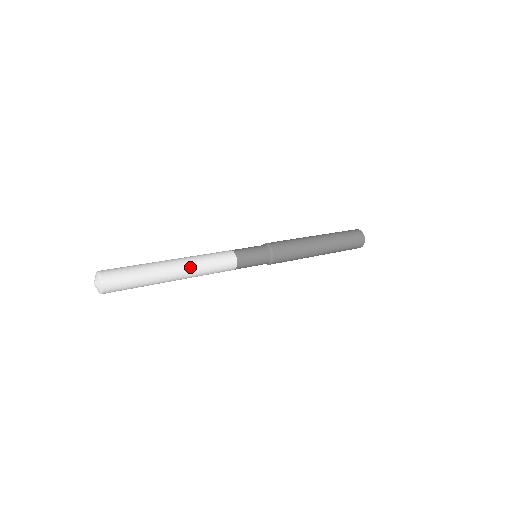
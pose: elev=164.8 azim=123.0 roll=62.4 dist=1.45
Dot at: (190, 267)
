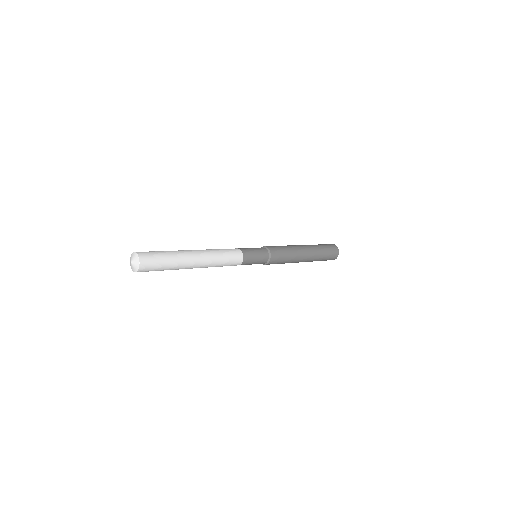
Dot at: (207, 254)
